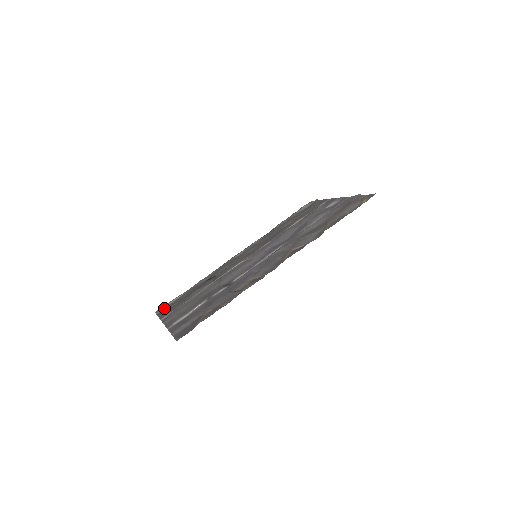
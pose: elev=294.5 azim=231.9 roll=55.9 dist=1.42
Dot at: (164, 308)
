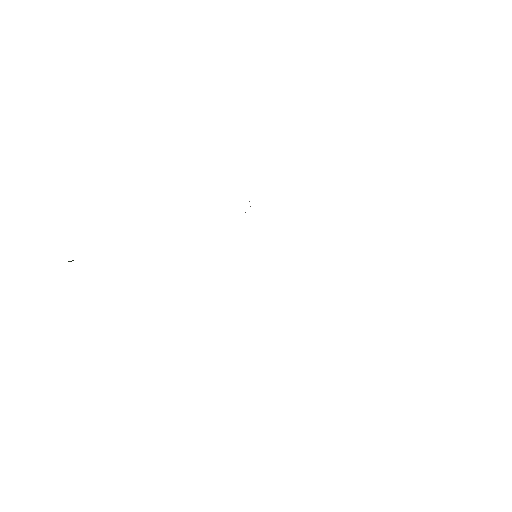
Dot at: occluded
